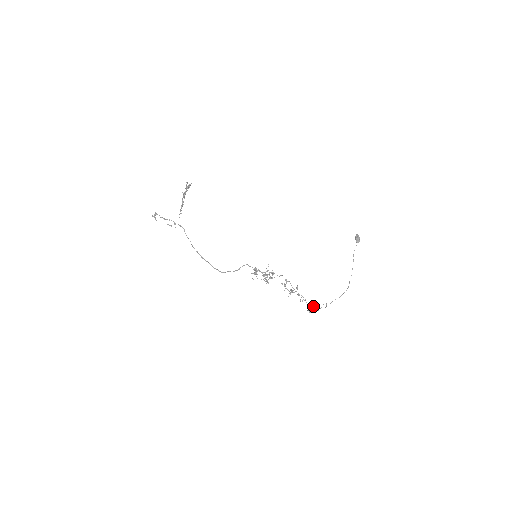
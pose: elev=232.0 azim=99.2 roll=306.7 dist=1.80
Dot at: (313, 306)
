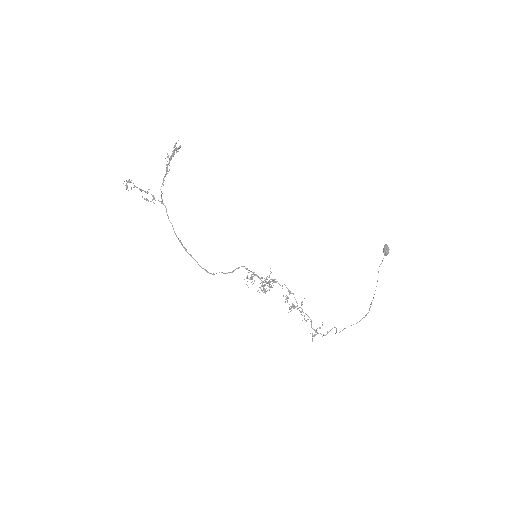
Dot at: occluded
